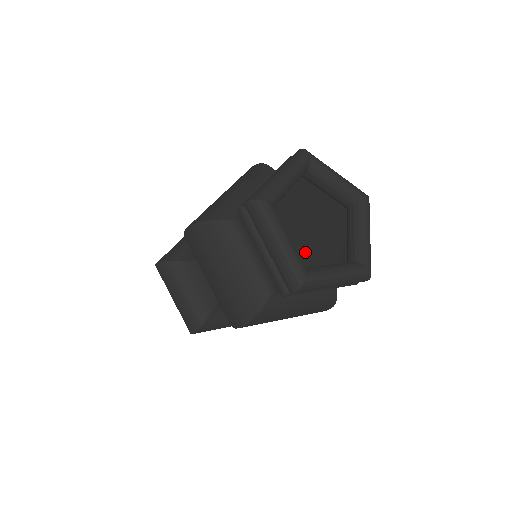
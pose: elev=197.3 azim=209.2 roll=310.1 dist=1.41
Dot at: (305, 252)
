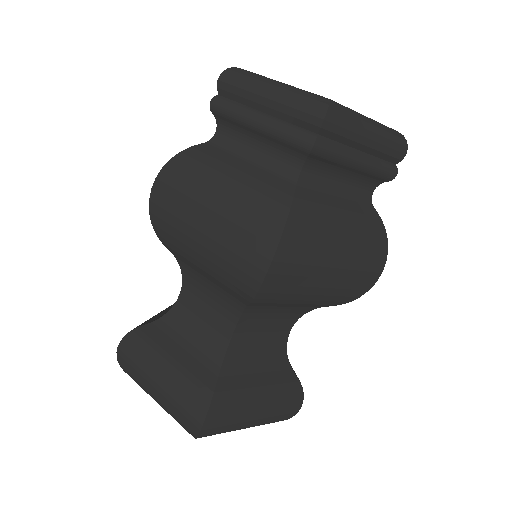
Dot at: occluded
